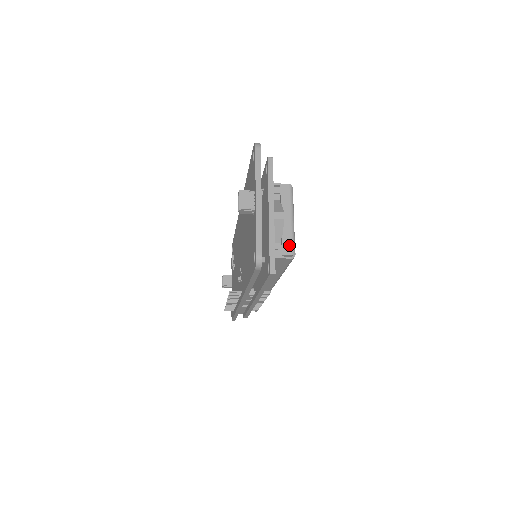
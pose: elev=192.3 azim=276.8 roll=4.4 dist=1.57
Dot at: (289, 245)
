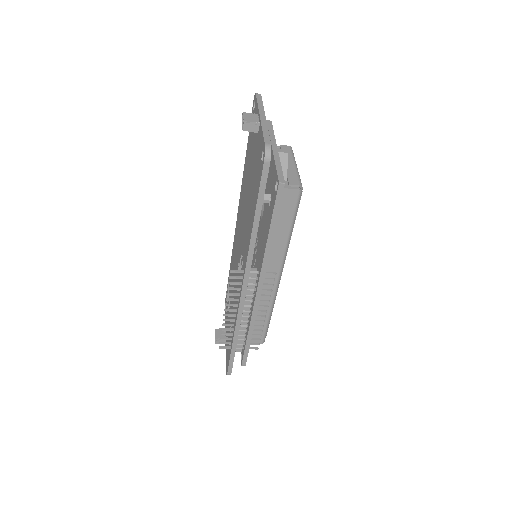
Dot at: (295, 179)
